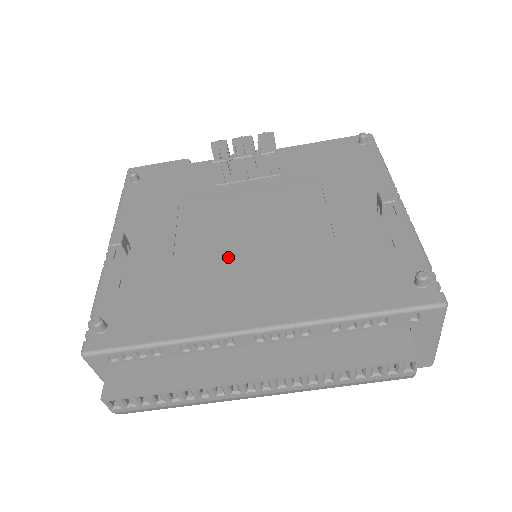
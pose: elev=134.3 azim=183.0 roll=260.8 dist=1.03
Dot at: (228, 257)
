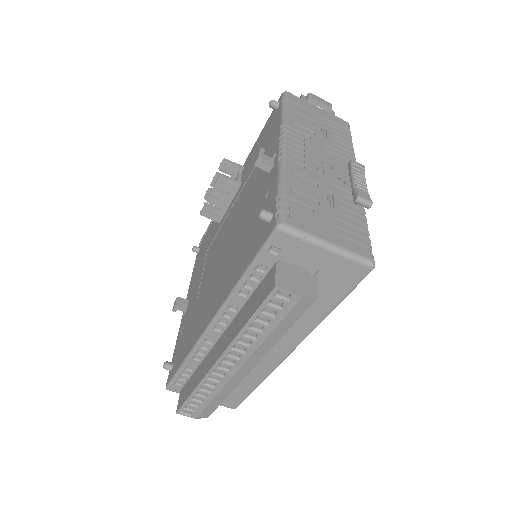
Dot at: (211, 277)
